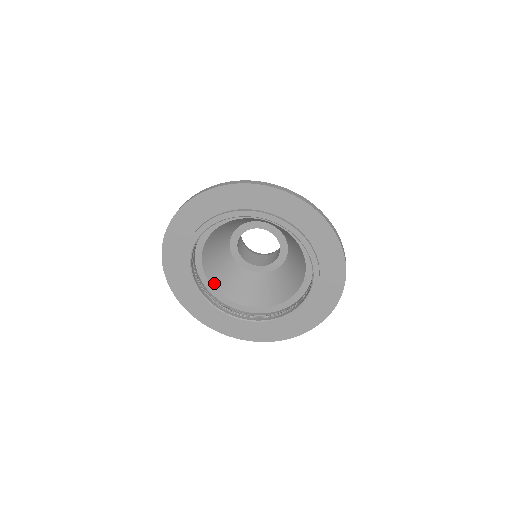
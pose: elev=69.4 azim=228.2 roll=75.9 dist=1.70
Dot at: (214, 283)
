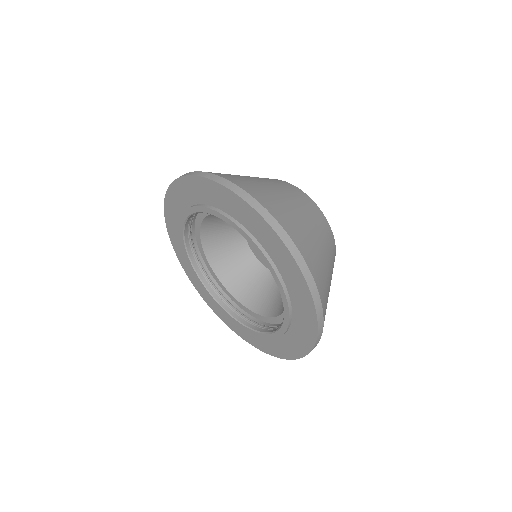
Dot at: (205, 225)
